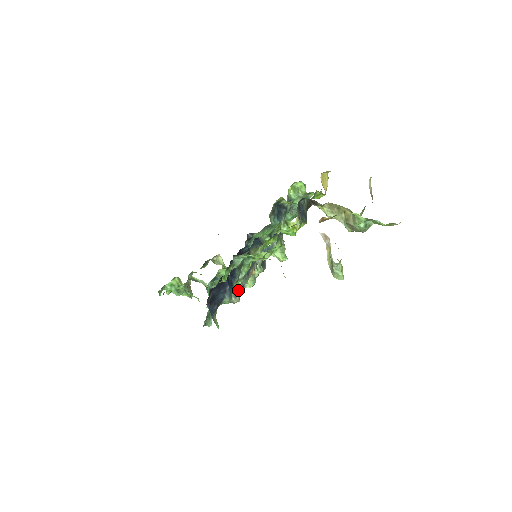
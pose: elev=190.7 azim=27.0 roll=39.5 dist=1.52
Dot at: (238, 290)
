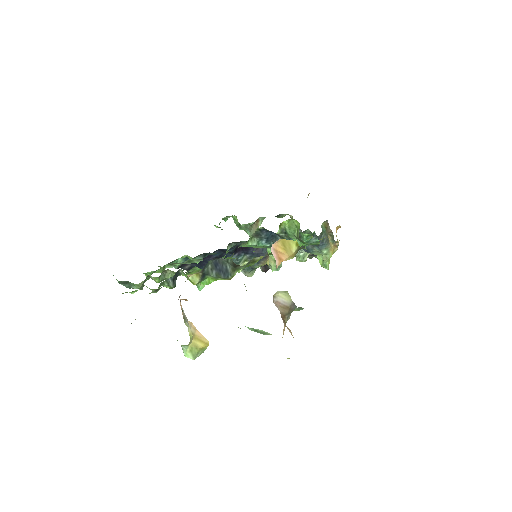
Dot at: (238, 271)
